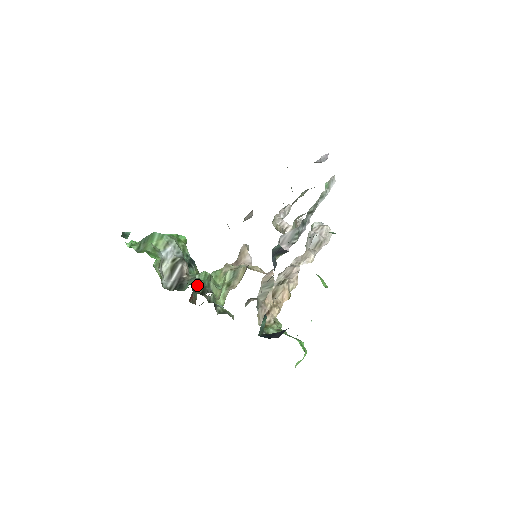
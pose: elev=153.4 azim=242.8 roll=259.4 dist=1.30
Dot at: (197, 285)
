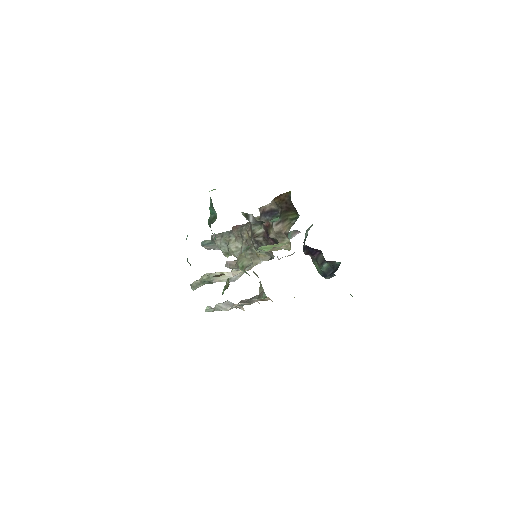
Dot at: occluded
